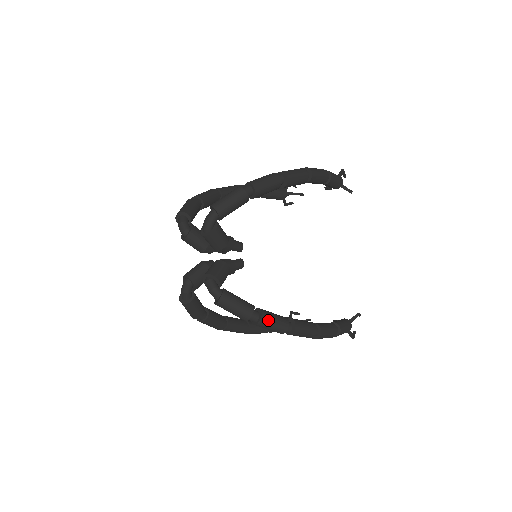
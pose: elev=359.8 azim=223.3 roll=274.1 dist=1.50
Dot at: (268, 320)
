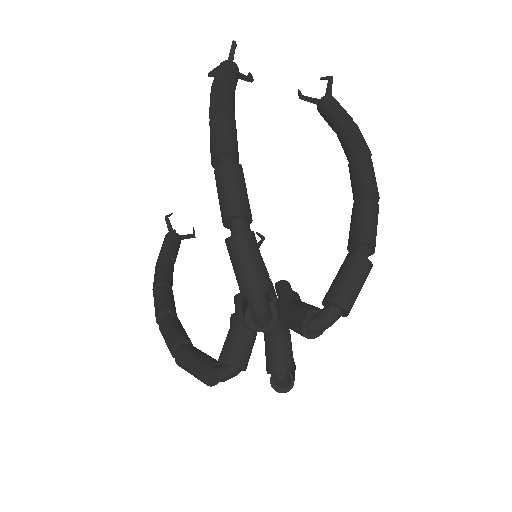
Dot at: occluded
